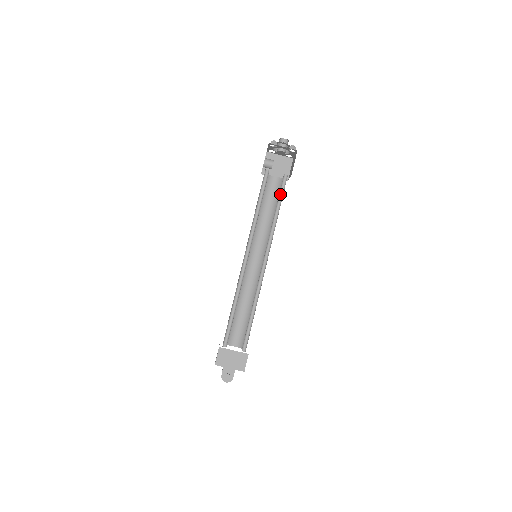
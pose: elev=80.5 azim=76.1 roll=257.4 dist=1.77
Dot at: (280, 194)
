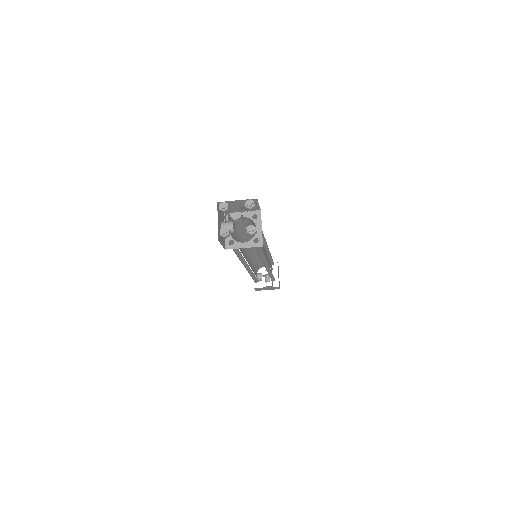
Dot at: occluded
